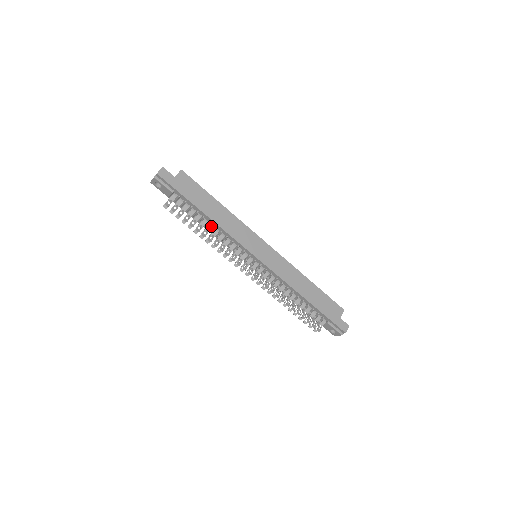
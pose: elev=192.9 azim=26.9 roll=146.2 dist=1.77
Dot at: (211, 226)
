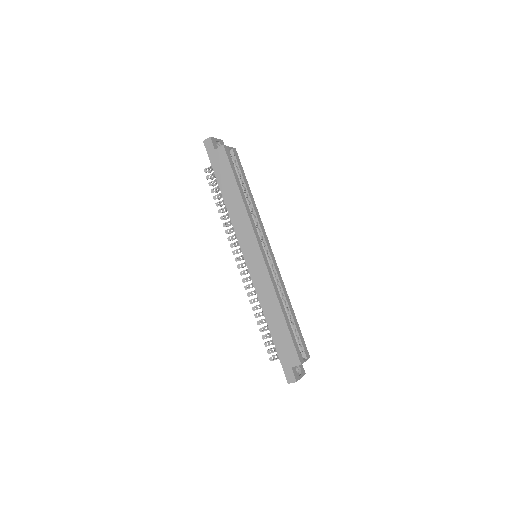
Dot at: occluded
